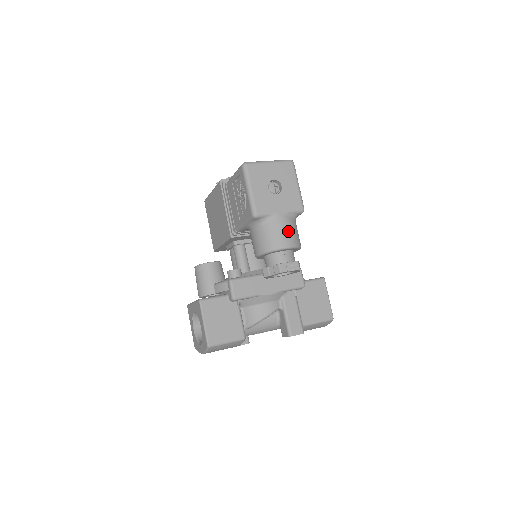
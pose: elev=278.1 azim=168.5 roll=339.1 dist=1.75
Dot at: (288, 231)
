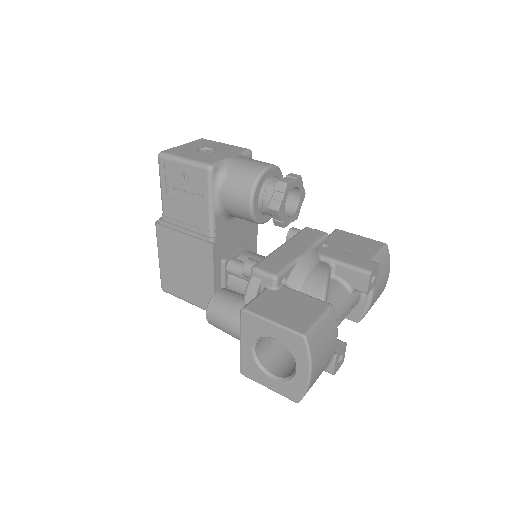
Dot at: (254, 160)
